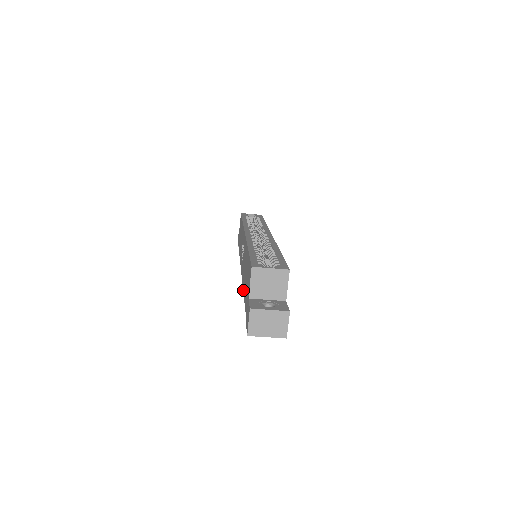
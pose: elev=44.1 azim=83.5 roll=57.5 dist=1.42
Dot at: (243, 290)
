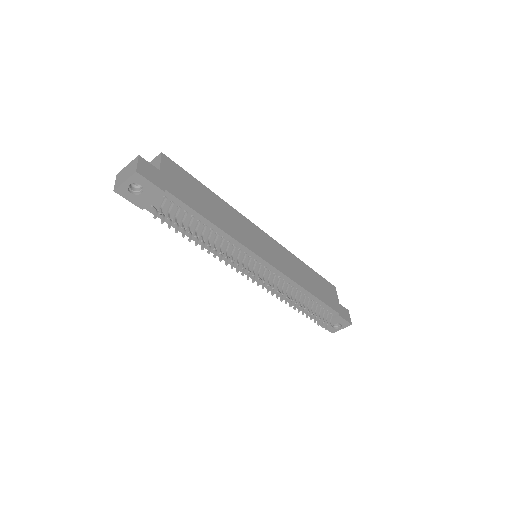
Dot at: occluded
